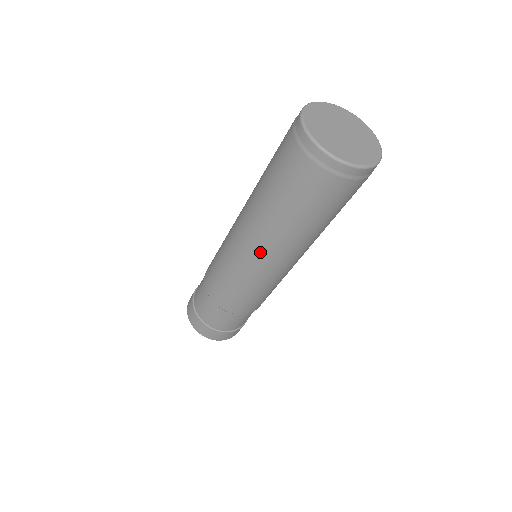
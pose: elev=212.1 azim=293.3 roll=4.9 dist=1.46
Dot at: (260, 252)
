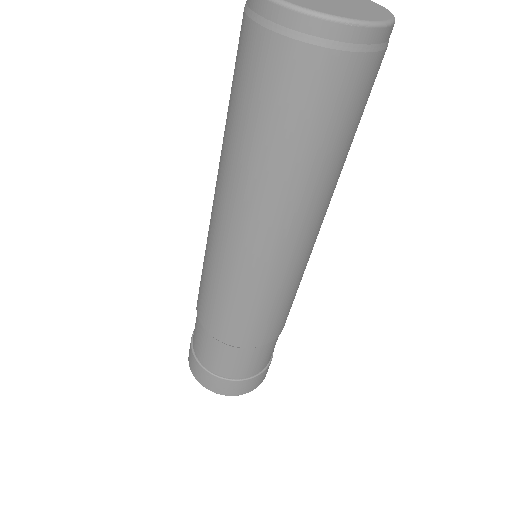
Dot at: (242, 230)
